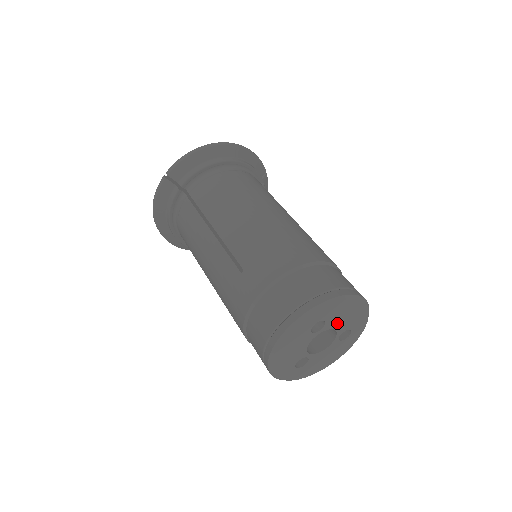
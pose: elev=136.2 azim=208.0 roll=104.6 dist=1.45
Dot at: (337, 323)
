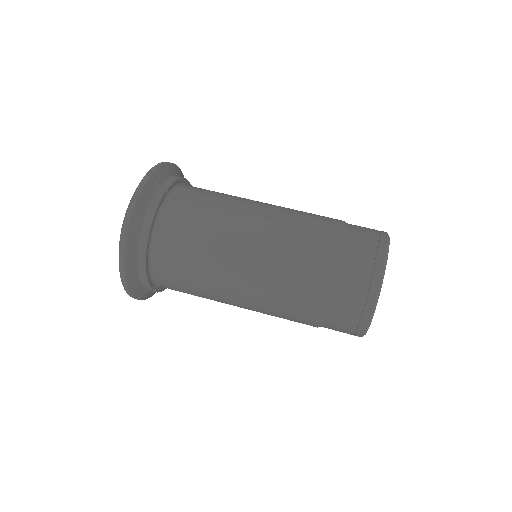
Dot at: occluded
